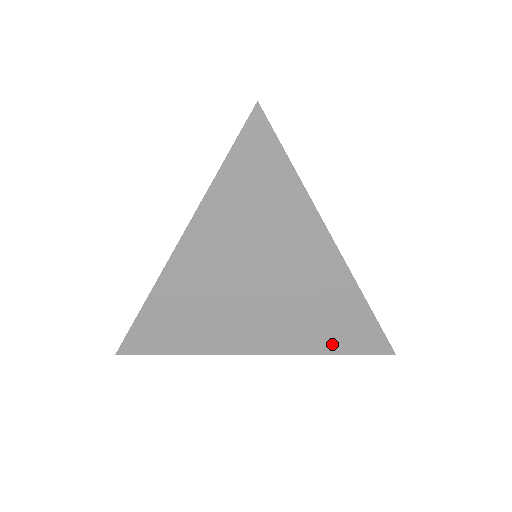
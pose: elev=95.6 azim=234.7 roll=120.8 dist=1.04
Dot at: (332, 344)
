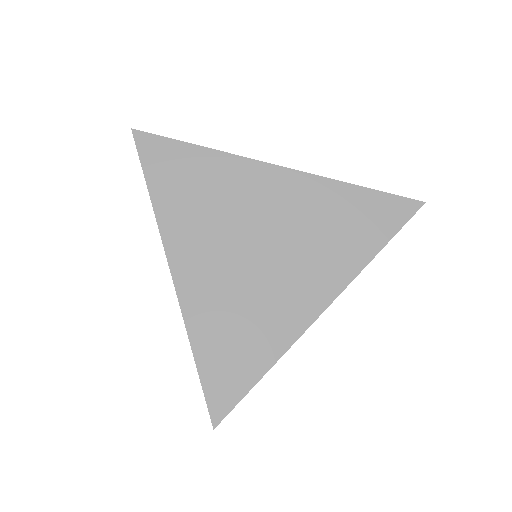
Dot at: occluded
